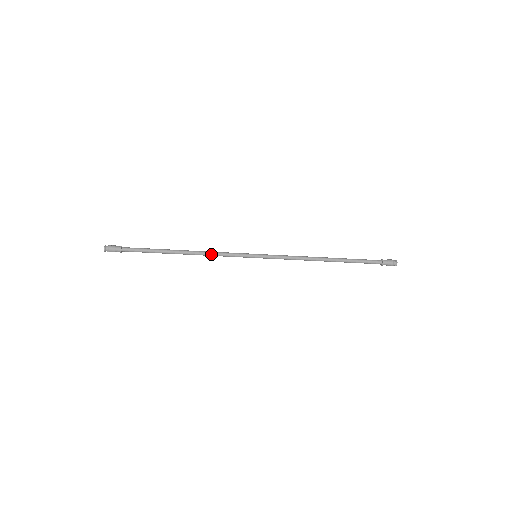
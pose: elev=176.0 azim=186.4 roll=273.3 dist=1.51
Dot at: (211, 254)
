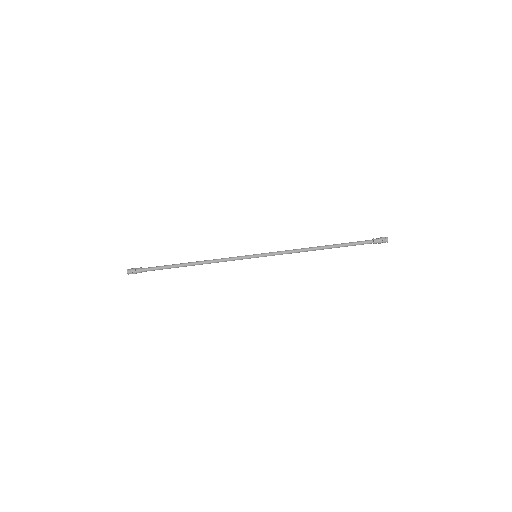
Dot at: (217, 262)
